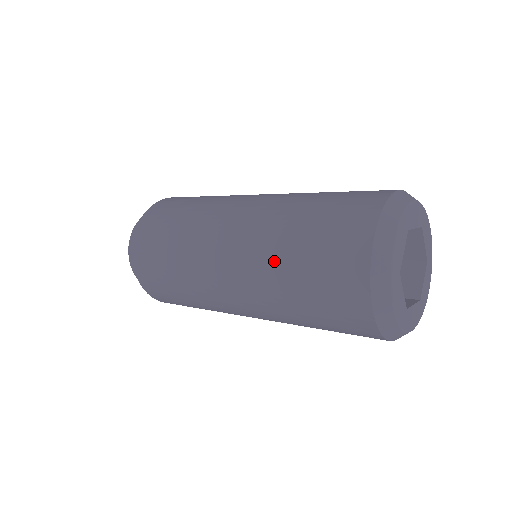
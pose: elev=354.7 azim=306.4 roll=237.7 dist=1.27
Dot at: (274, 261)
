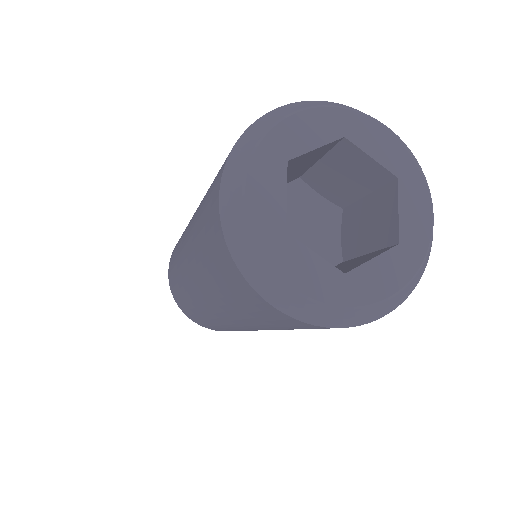
Dot at: (200, 270)
